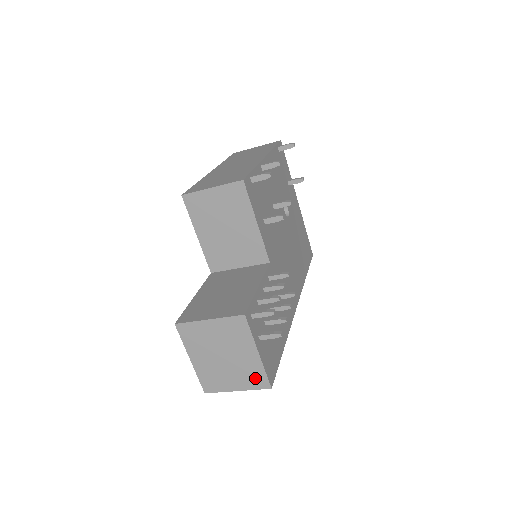
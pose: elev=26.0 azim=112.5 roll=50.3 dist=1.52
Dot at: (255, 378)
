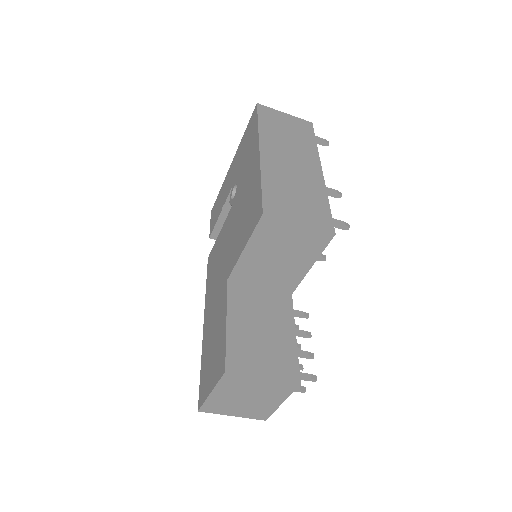
Dot at: (259, 414)
